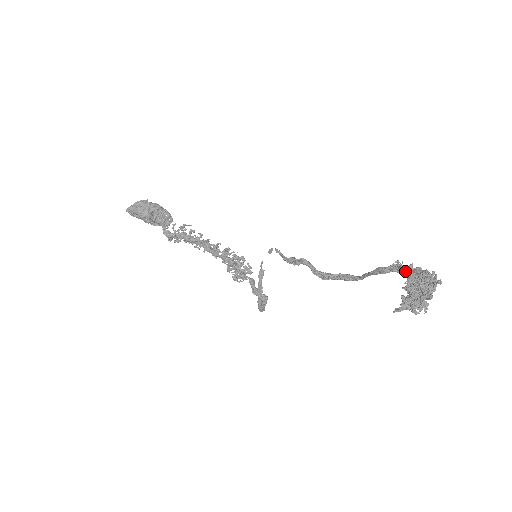
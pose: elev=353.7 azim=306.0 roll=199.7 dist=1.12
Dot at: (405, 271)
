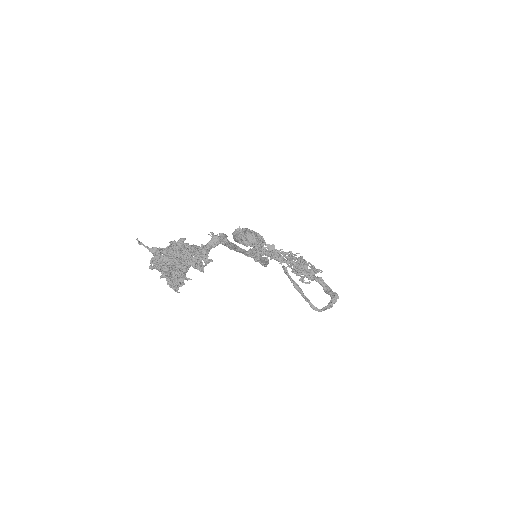
Dot at: occluded
